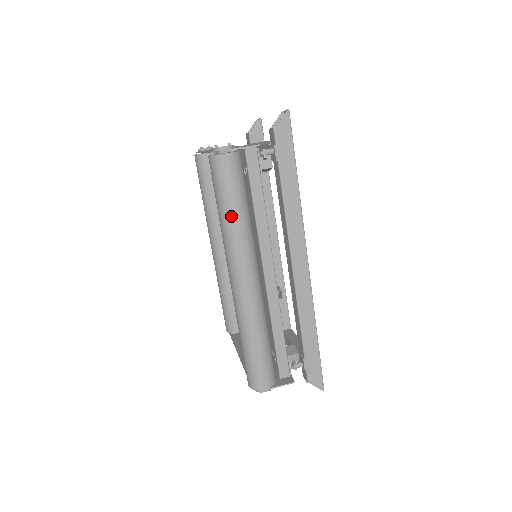
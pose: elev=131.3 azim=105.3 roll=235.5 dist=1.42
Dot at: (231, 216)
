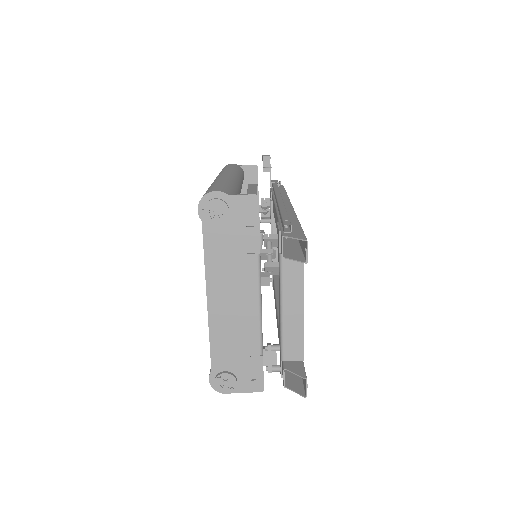
Dot at: occluded
